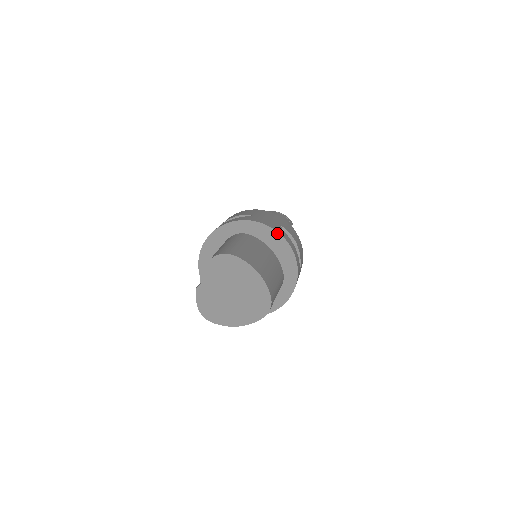
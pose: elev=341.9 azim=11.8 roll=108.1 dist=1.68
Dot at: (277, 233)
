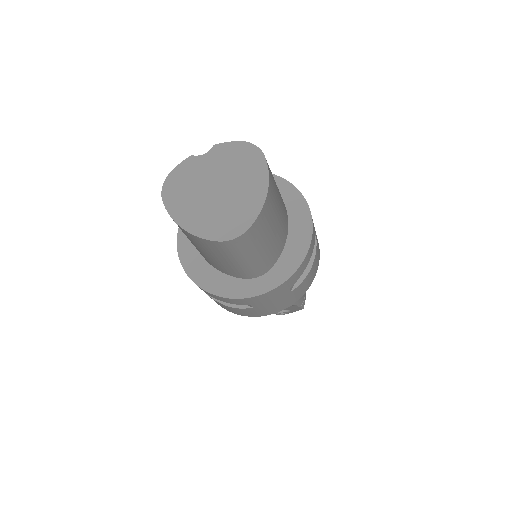
Dot at: (311, 223)
